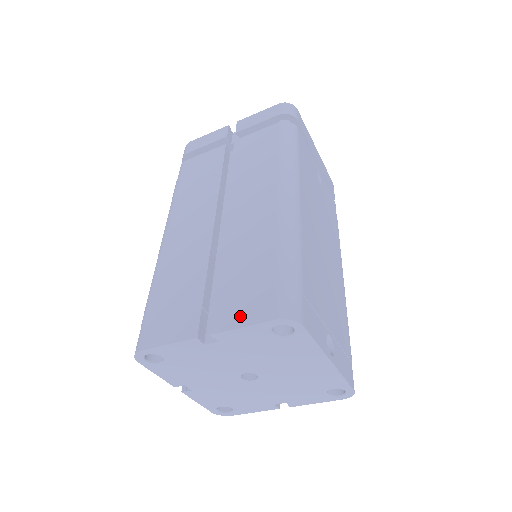
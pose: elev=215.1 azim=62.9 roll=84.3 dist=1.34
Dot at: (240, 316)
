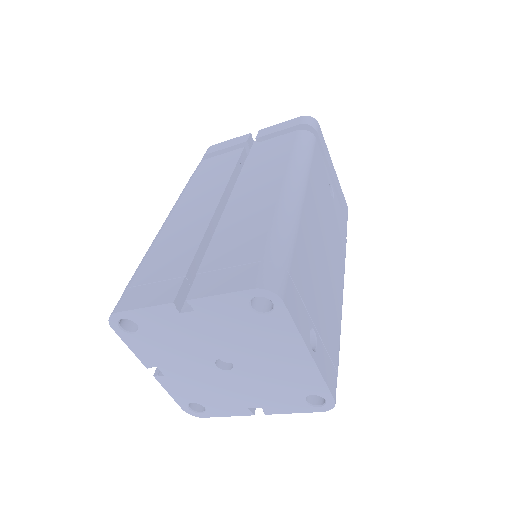
Dot at: (220, 285)
